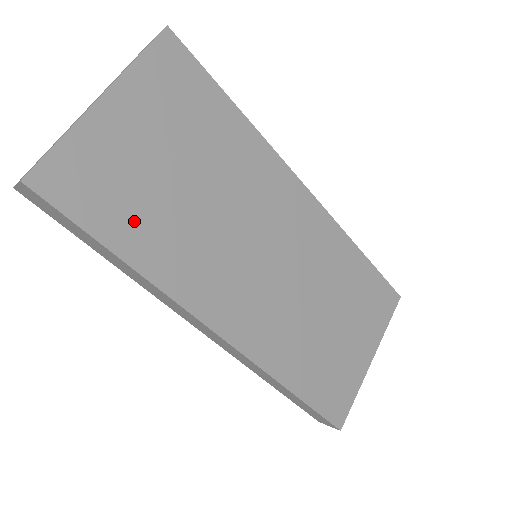
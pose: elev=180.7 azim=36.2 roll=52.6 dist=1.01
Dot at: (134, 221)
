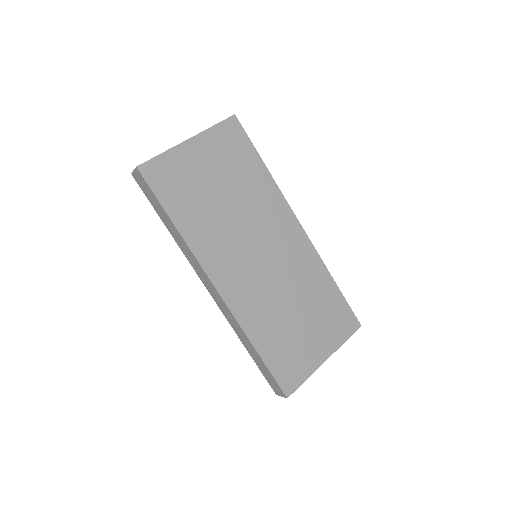
Dot at: (186, 205)
